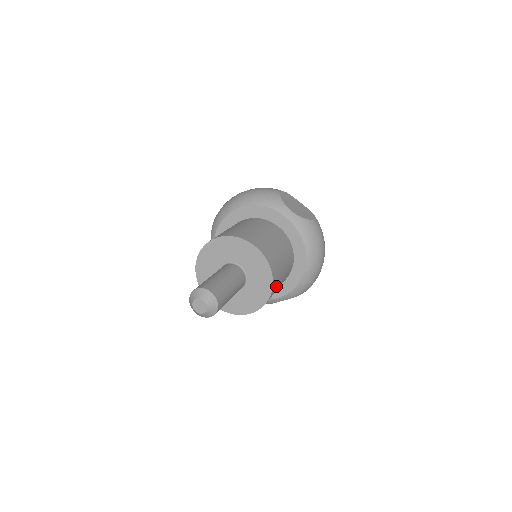
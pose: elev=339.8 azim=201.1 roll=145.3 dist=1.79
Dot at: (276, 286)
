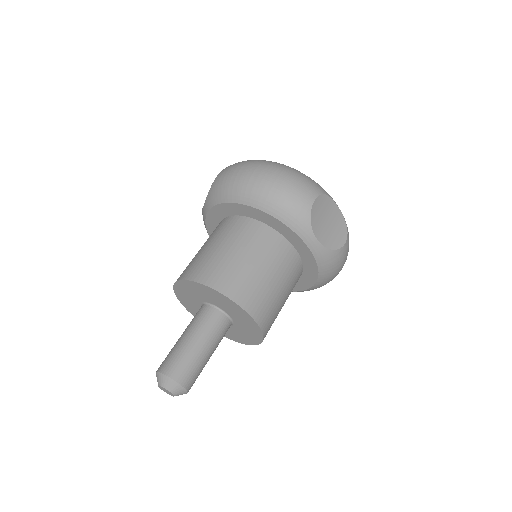
Dot at: occluded
